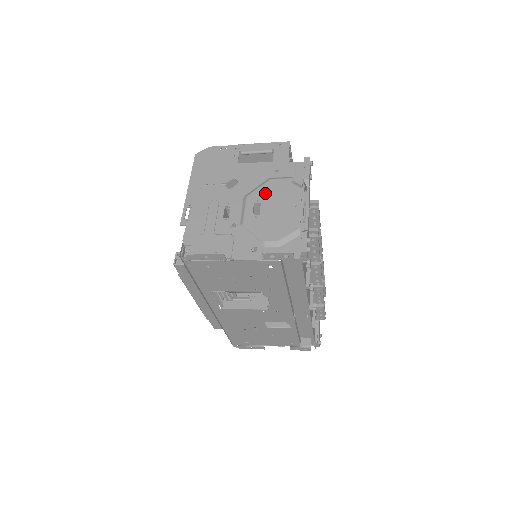
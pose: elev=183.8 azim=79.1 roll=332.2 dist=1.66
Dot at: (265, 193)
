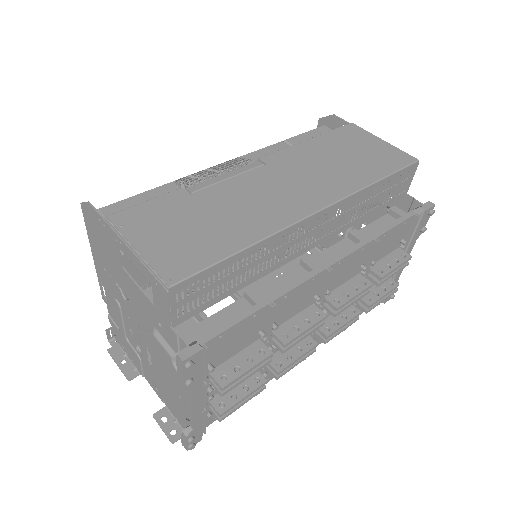
Dot at: (151, 347)
